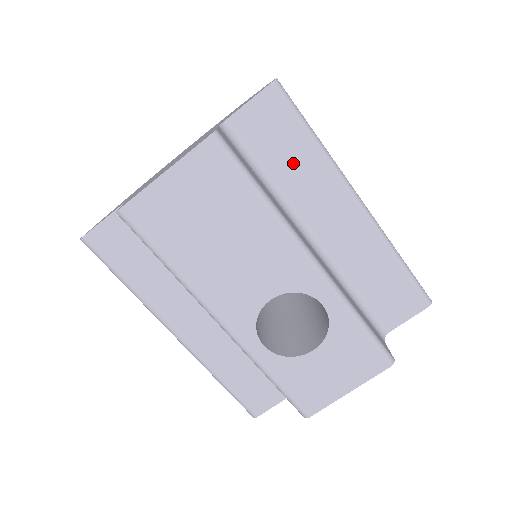
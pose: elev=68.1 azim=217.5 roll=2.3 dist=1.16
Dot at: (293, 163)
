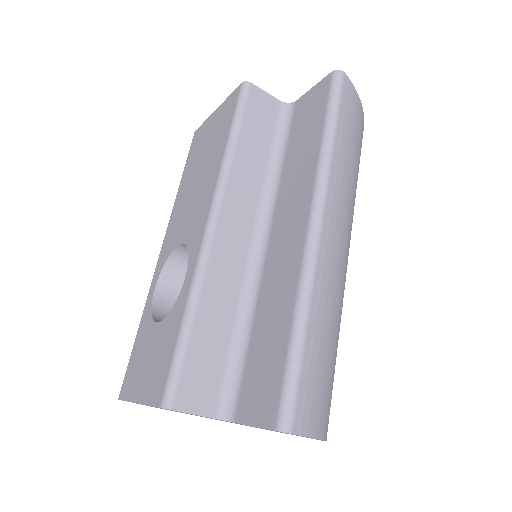
Dot at: (300, 153)
